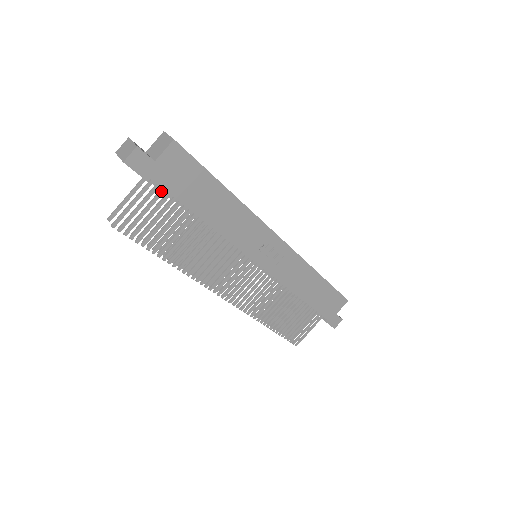
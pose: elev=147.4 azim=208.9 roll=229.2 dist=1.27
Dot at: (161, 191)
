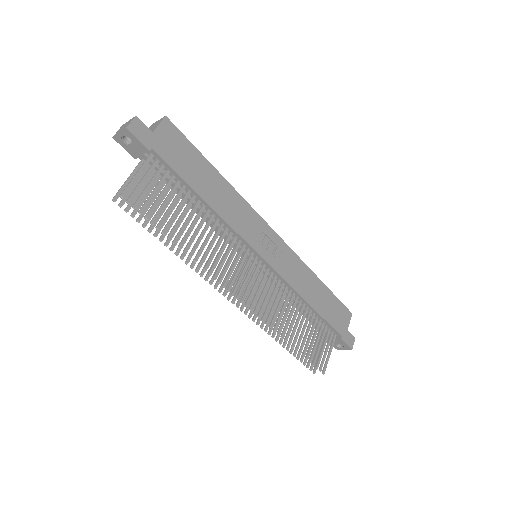
Dot at: (161, 167)
